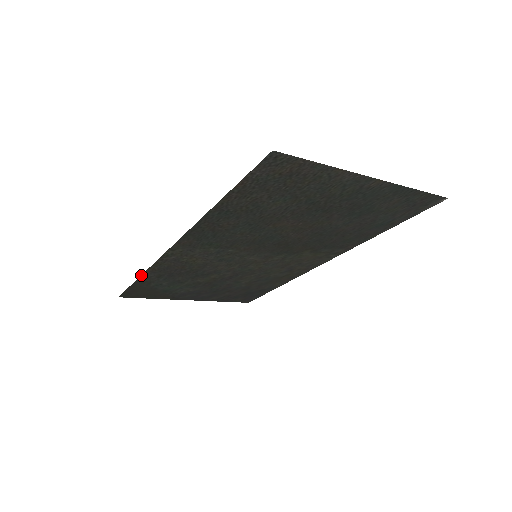
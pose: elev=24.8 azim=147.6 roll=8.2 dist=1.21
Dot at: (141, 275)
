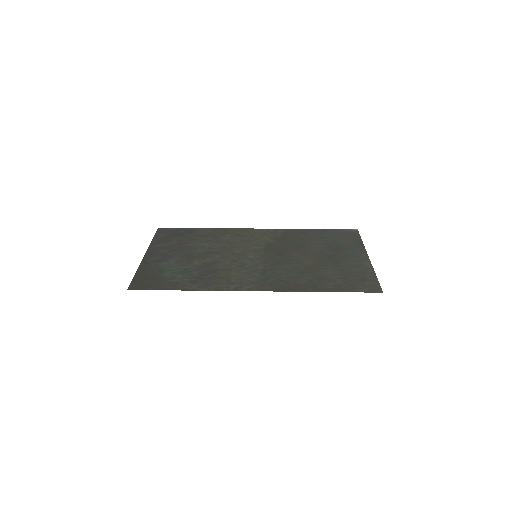
Dot at: (190, 290)
